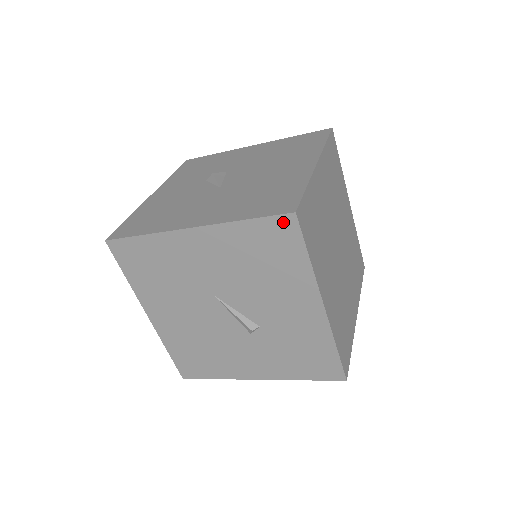
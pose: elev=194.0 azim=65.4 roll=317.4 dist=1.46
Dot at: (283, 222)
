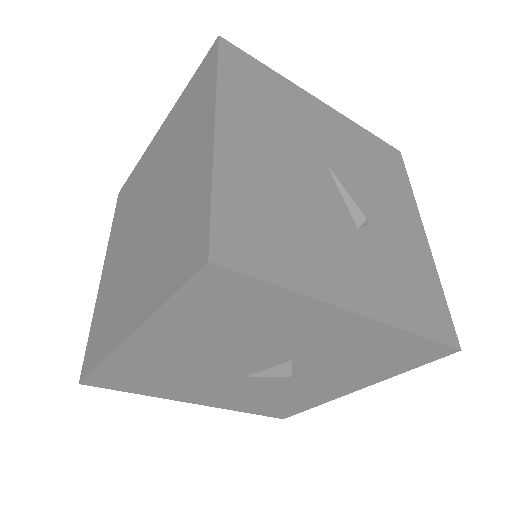
Dot at: (393, 151)
